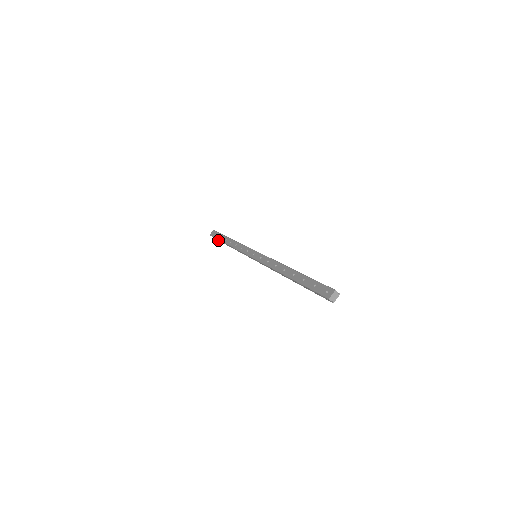
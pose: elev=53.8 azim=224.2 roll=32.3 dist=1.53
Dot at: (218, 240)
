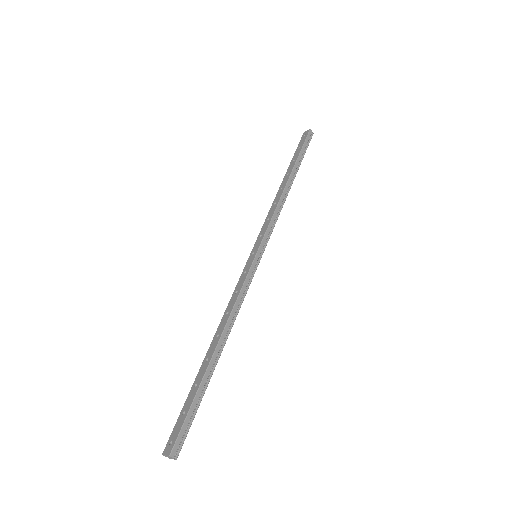
Dot at: occluded
